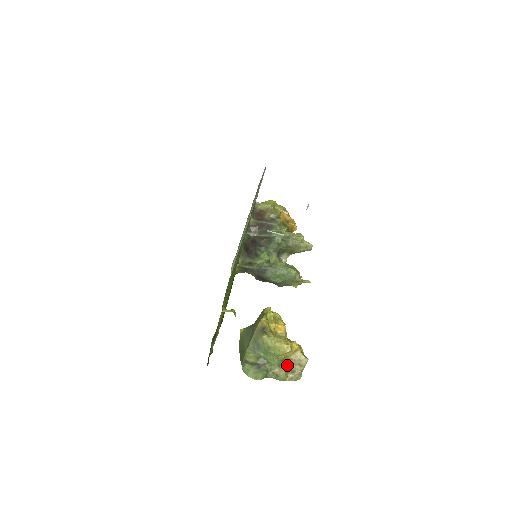
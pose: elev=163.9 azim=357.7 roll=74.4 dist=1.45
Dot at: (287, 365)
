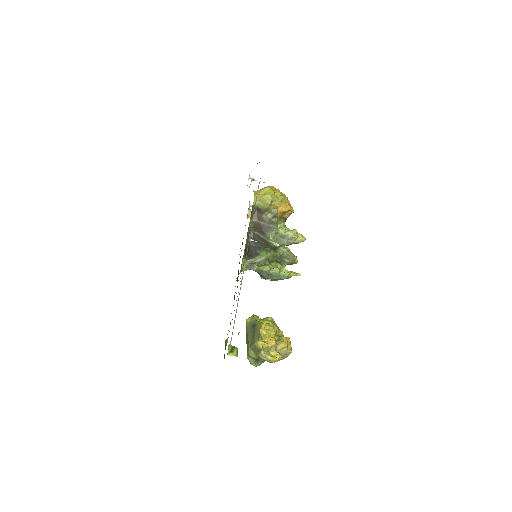
Dot at: occluded
